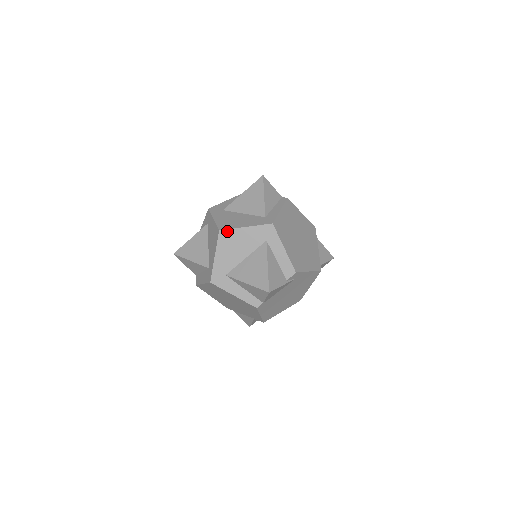
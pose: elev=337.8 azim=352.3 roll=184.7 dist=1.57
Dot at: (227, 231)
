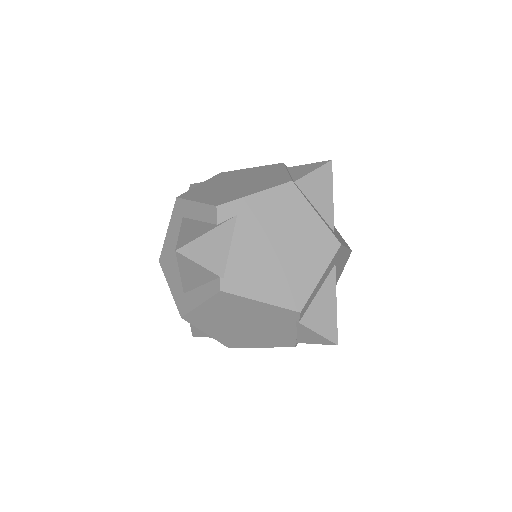
Dot at: (162, 253)
